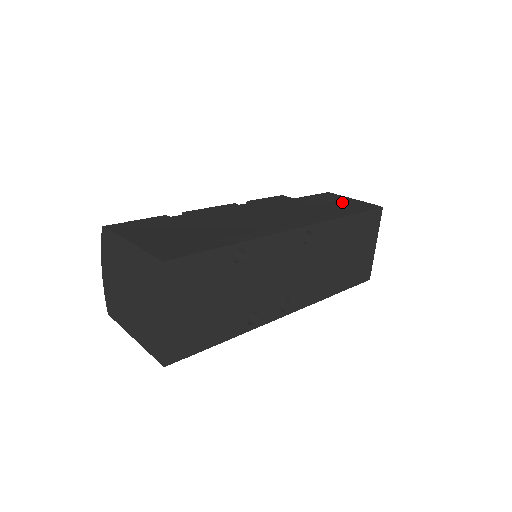
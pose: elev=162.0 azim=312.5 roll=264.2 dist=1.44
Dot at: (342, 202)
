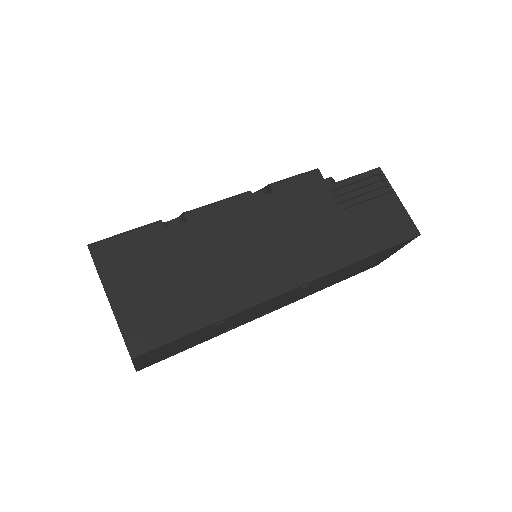
Dot at: (380, 210)
